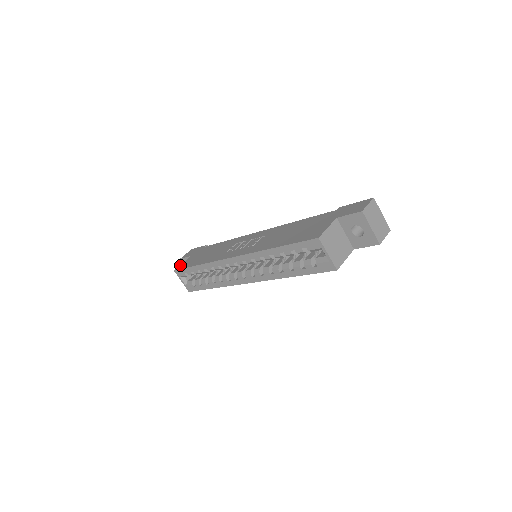
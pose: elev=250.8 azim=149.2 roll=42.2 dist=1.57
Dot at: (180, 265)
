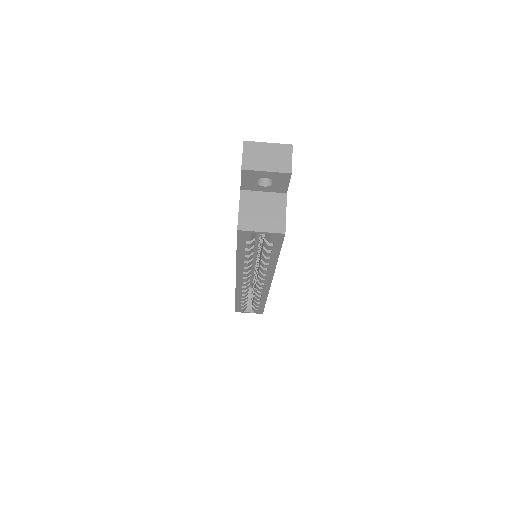
Dot at: occluded
